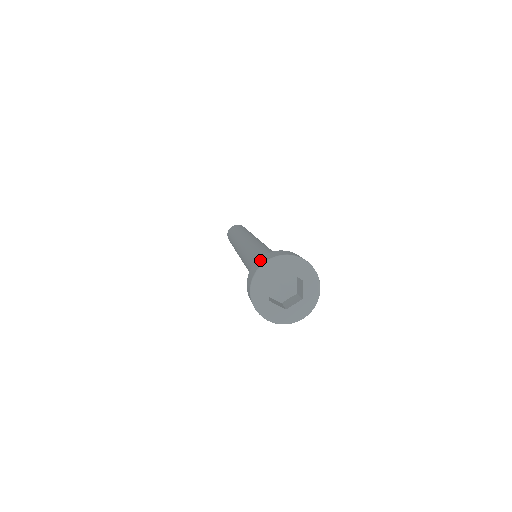
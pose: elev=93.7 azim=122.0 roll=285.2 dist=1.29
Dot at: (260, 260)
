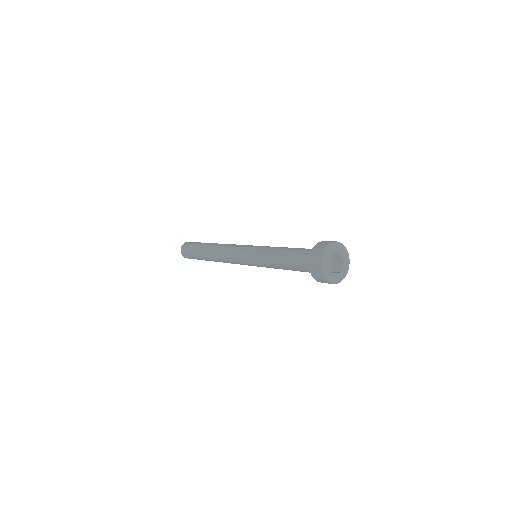
Dot at: (314, 256)
